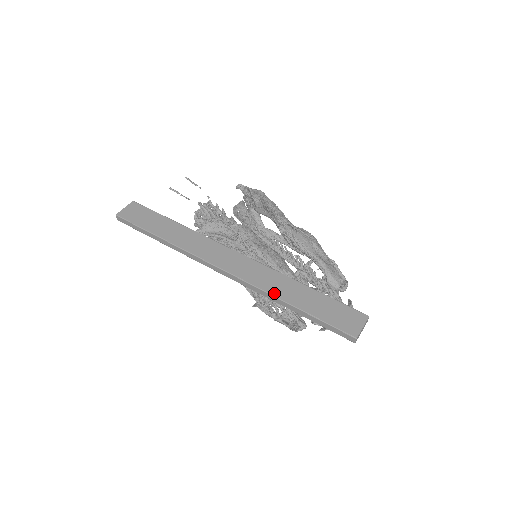
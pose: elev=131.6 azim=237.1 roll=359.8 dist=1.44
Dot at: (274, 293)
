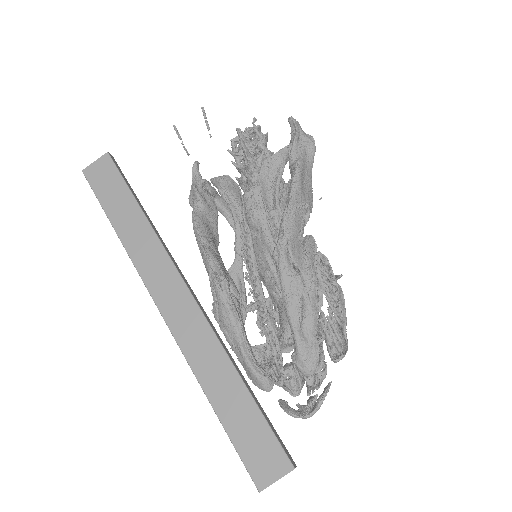
Dot at: (198, 374)
